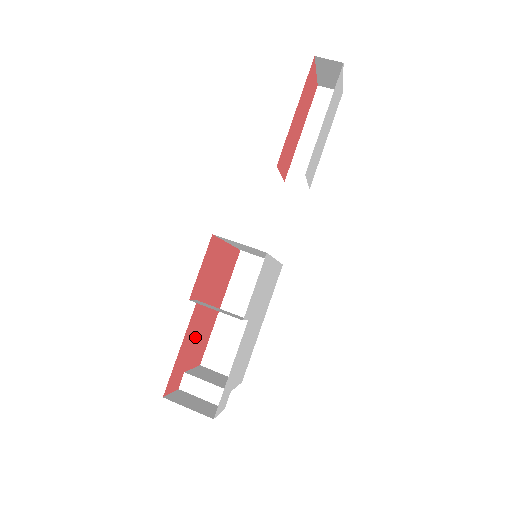
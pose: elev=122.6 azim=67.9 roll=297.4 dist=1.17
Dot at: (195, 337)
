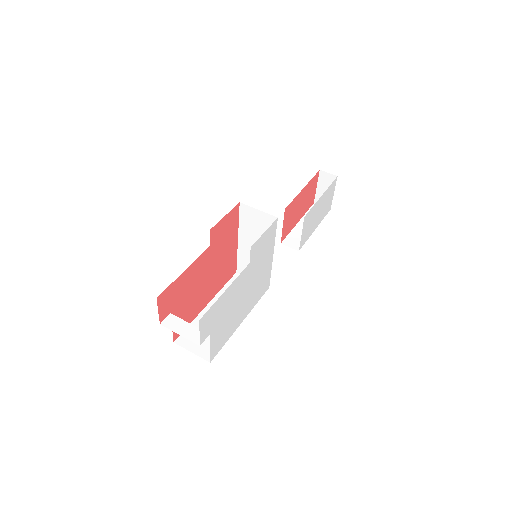
Dot at: (191, 289)
